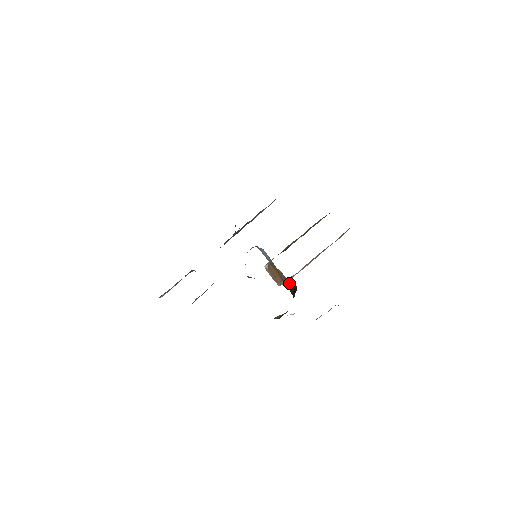
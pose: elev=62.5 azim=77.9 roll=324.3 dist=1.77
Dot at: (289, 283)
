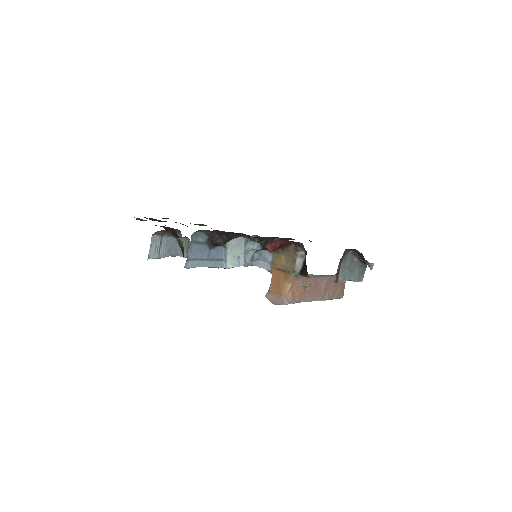
Dot at: (297, 265)
